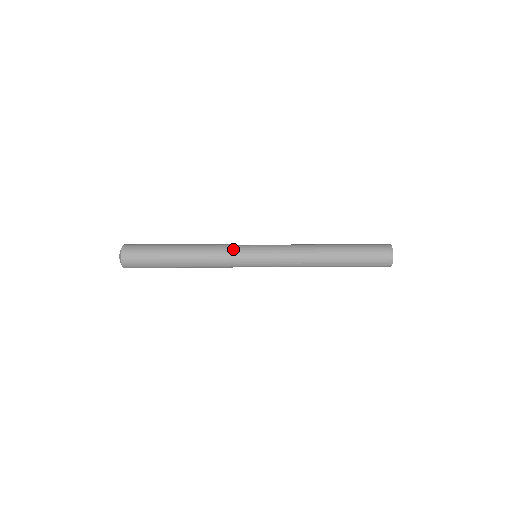
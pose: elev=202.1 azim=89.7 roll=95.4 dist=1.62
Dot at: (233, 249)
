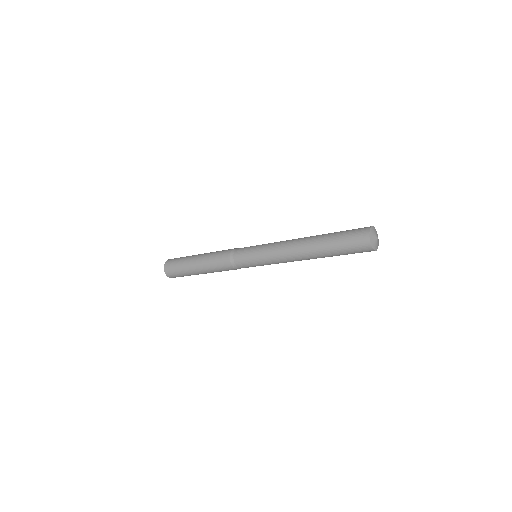
Dot at: (233, 258)
